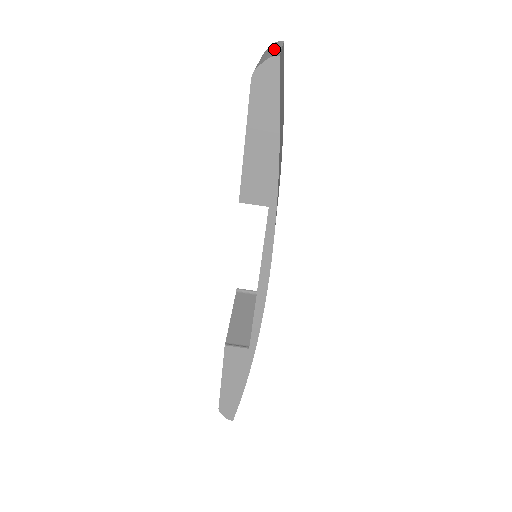
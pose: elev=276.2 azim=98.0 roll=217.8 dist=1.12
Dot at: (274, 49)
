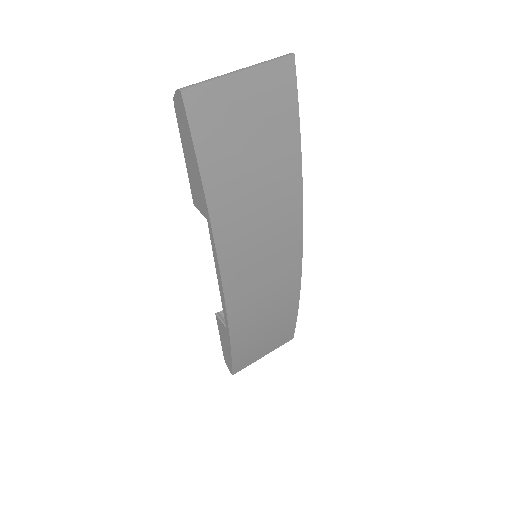
Dot at: (227, 73)
